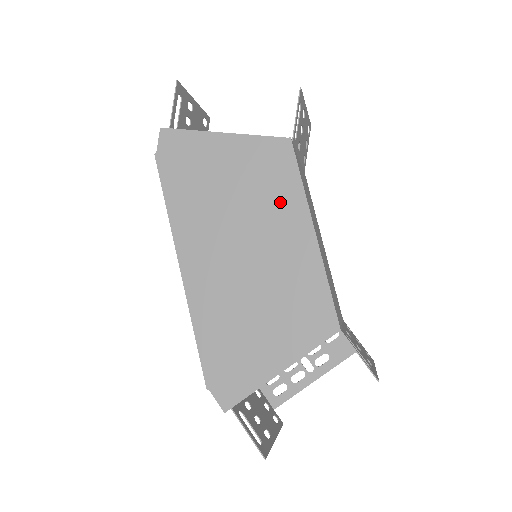
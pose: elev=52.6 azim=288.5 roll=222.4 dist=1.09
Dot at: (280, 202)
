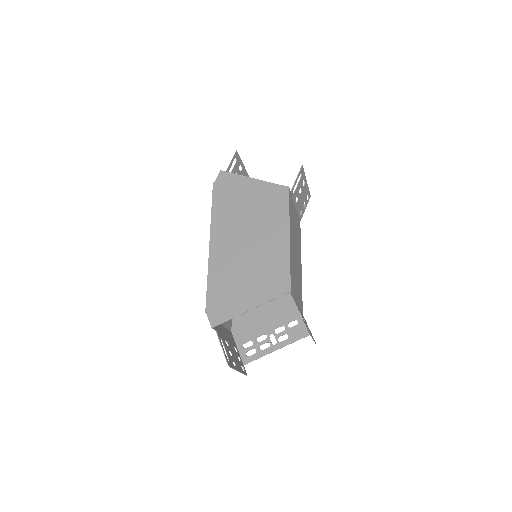
Dot at: (275, 218)
